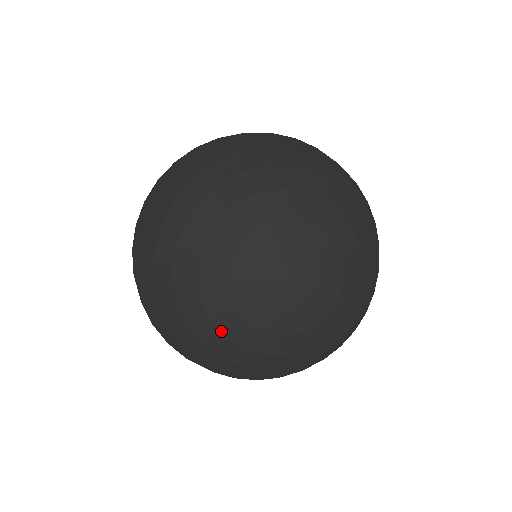
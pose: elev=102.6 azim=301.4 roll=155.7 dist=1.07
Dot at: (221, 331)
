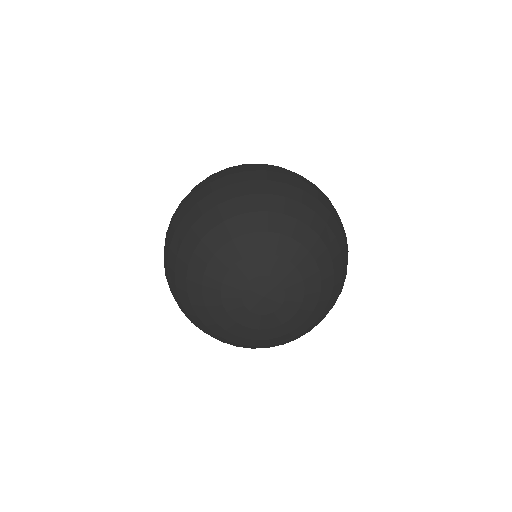
Dot at: (206, 306)
